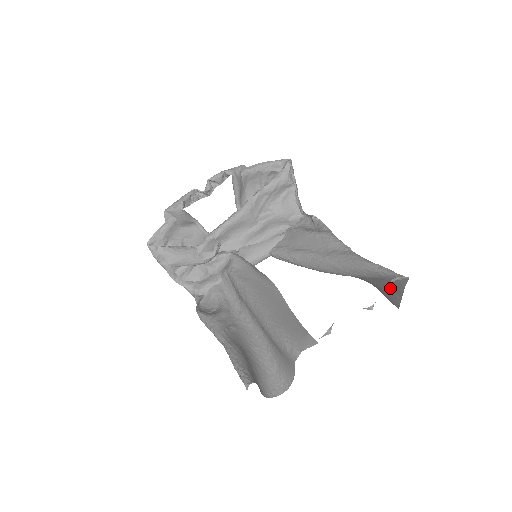
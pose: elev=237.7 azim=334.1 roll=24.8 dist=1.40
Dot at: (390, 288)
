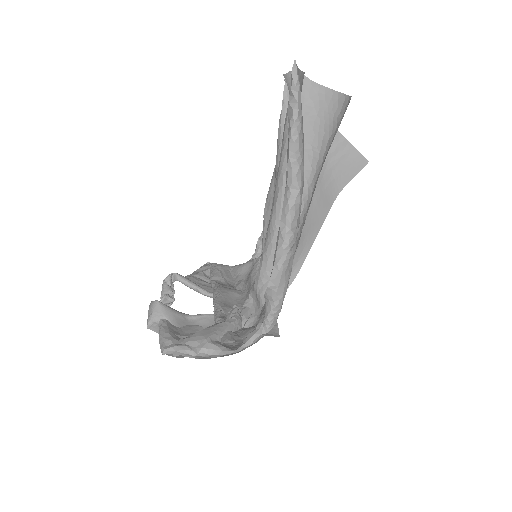
Dot at: occluded
